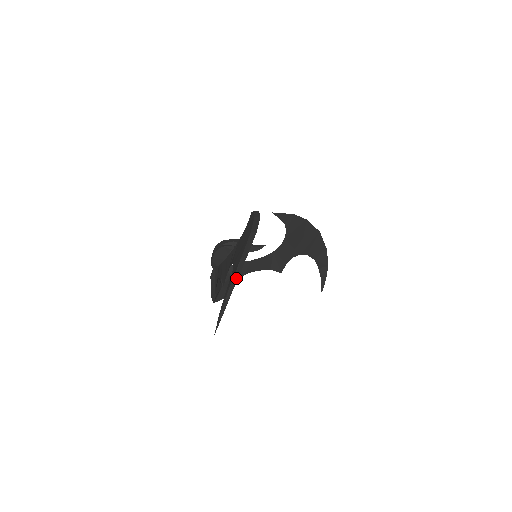
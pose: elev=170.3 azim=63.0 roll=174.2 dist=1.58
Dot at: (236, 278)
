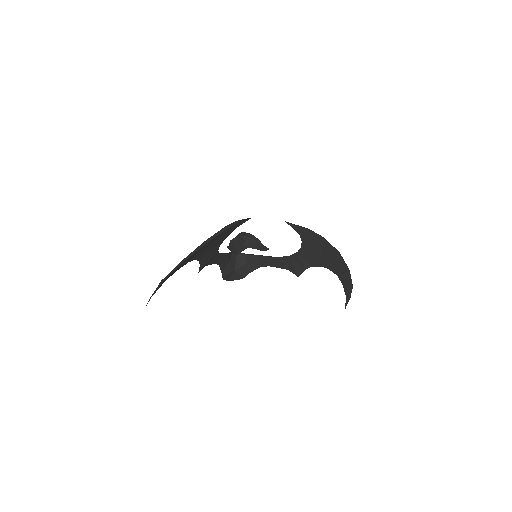
Dot at: (168, 275)
